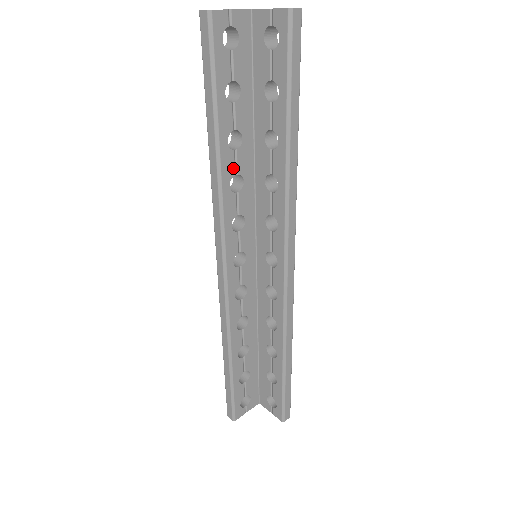
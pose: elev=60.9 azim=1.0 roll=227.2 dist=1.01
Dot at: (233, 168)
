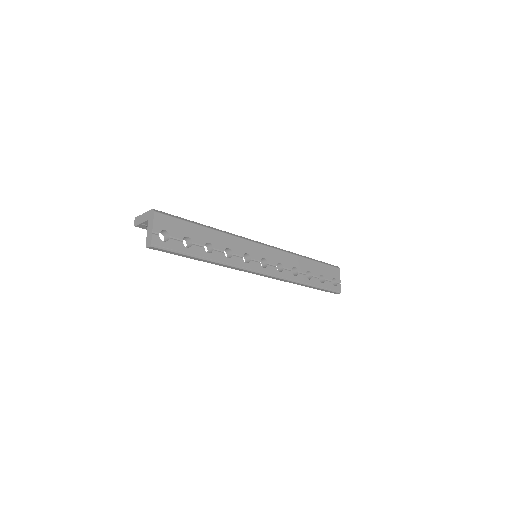
Dot at: occluded
